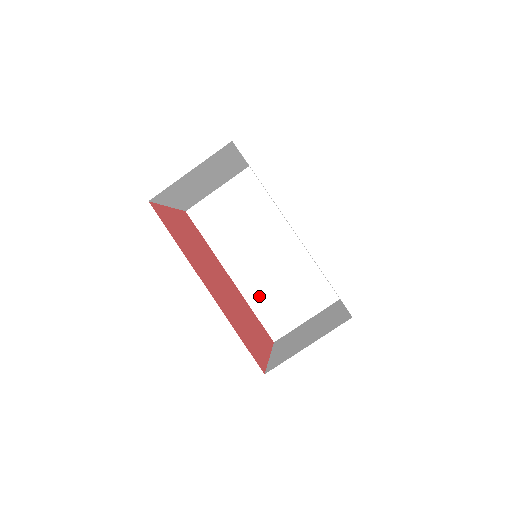
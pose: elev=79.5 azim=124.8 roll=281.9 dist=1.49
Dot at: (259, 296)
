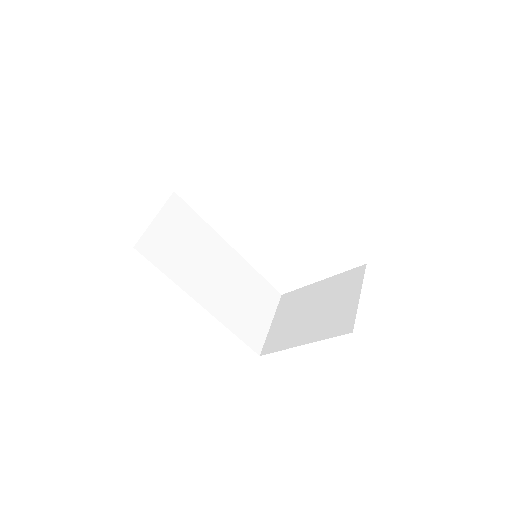
Dot at: (231, 316)
